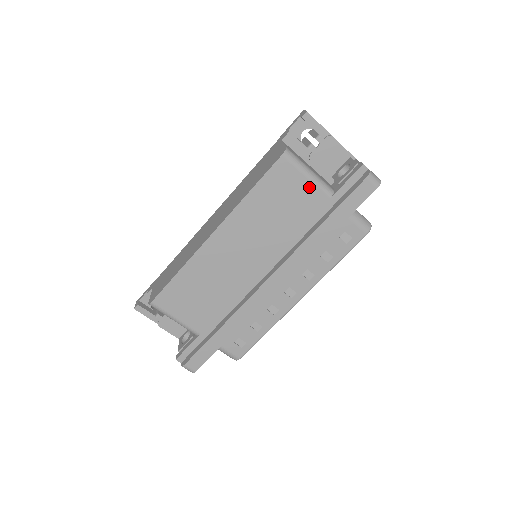
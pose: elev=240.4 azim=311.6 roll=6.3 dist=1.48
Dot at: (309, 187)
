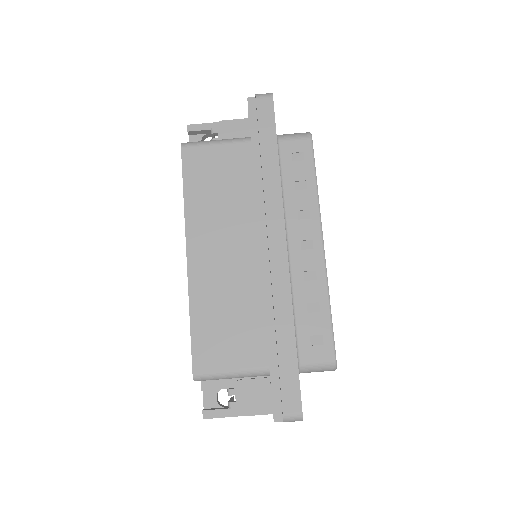
Dot at: (225, 149)
